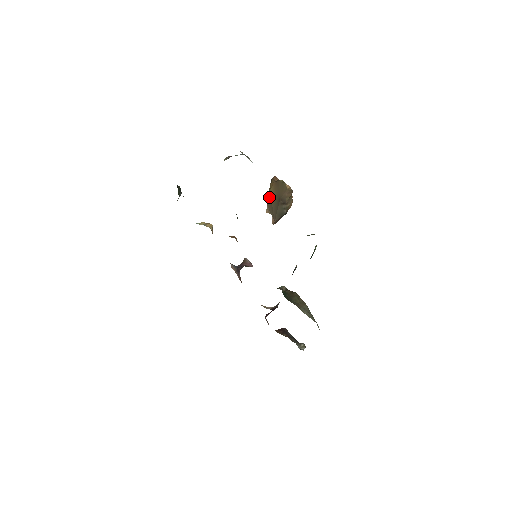
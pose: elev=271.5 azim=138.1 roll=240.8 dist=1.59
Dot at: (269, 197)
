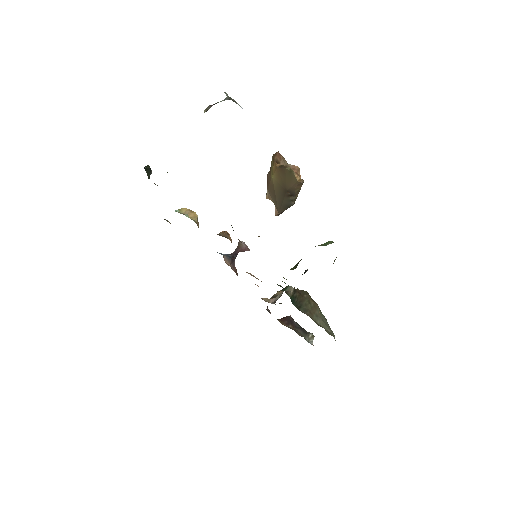
Dot at: (270, 183)
